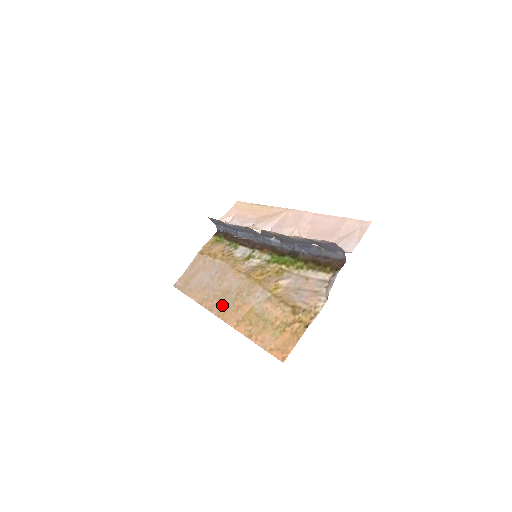
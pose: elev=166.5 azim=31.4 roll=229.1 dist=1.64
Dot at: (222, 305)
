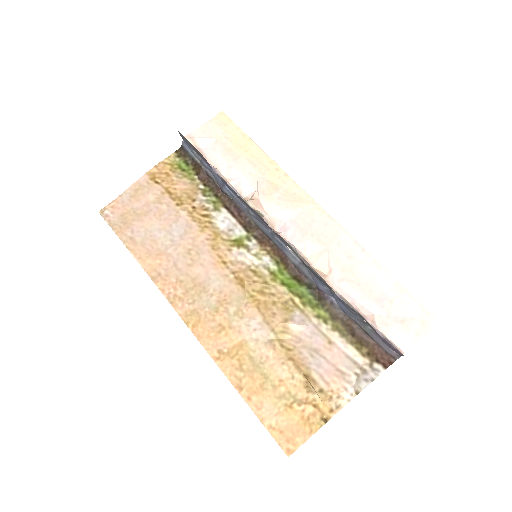
Dot at: (193, 306)
